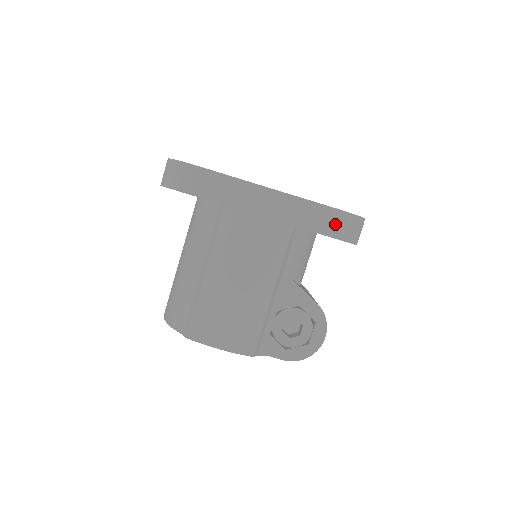
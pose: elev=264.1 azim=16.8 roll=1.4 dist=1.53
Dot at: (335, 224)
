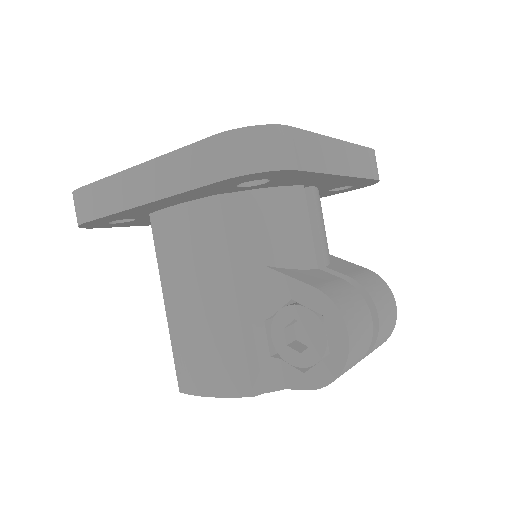
Dot at: (217, 159)
